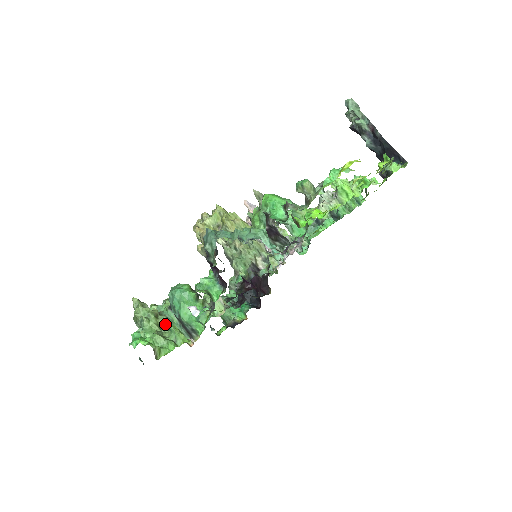
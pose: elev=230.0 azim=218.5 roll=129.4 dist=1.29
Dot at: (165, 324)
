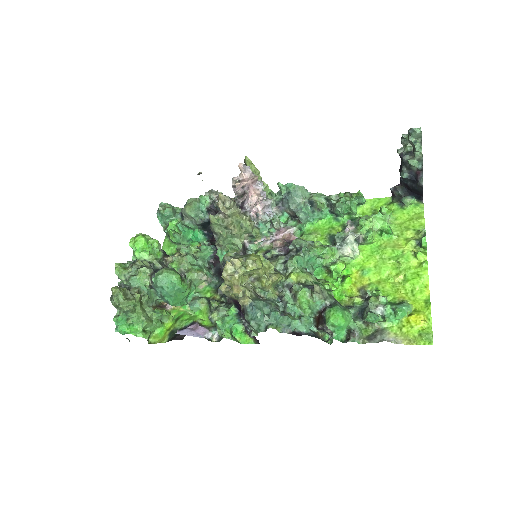
Dot at: (147, 303)
